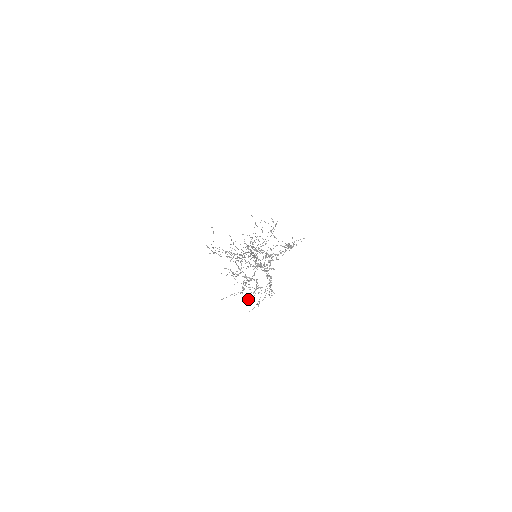
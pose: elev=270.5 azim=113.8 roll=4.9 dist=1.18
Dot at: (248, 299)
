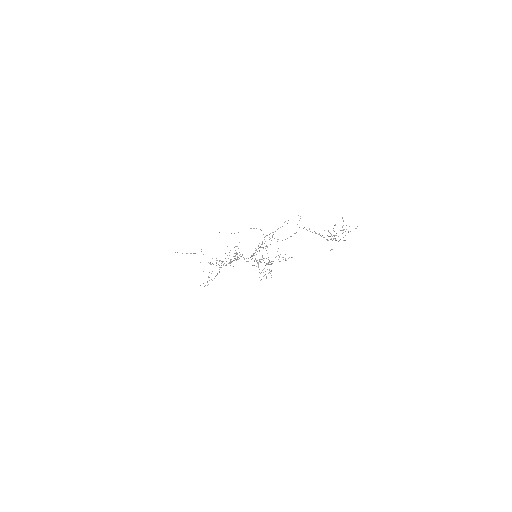
Dot at: occluded
